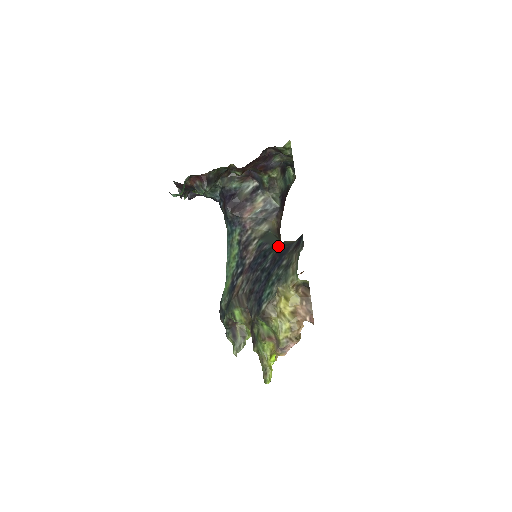
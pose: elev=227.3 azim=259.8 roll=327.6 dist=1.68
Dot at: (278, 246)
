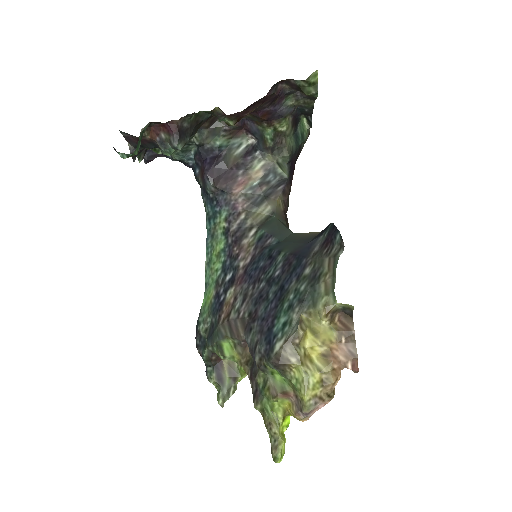
Dot at: (291, 241)
